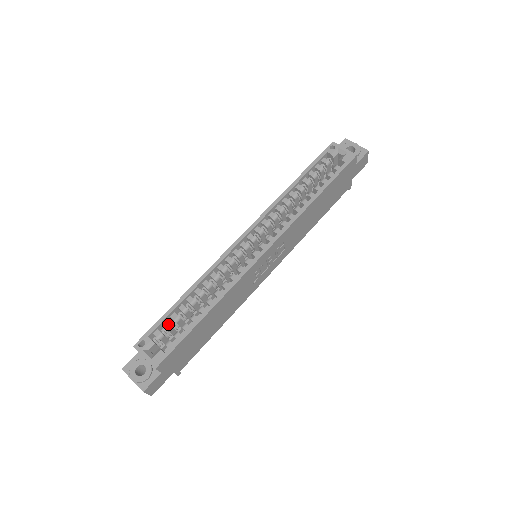
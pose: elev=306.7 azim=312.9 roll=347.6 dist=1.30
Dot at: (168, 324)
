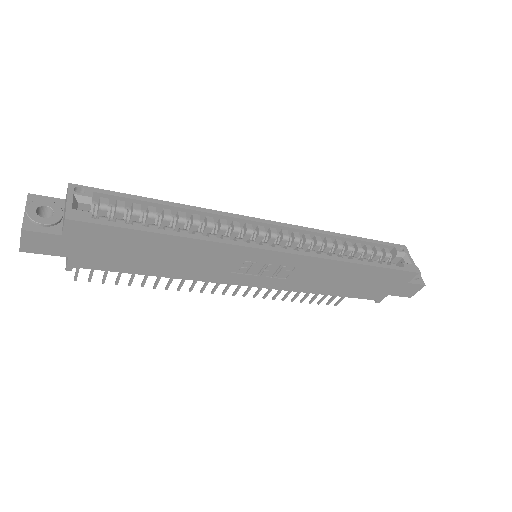
Dot at: (124, 205)
